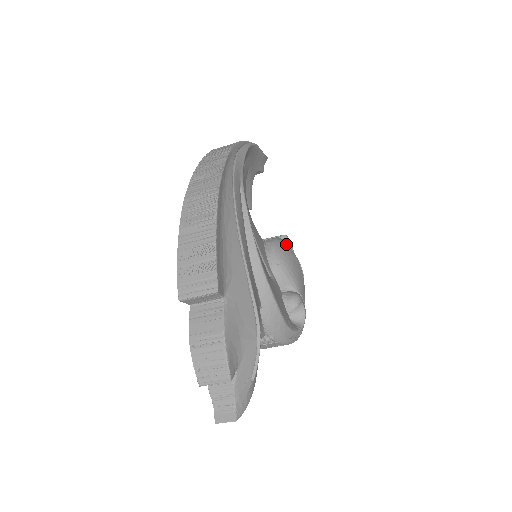
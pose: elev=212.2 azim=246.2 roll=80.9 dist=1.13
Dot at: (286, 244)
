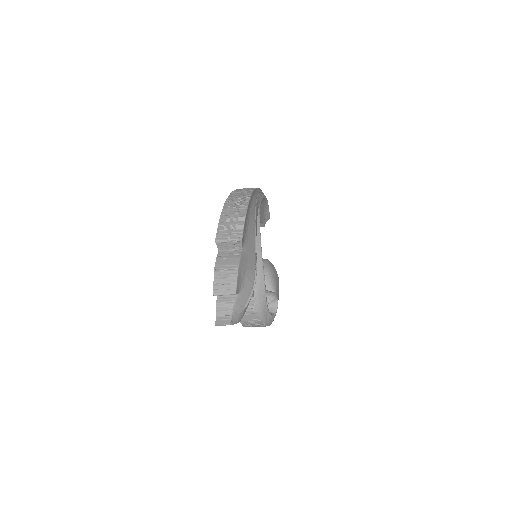
Dot at: (273, 265)
